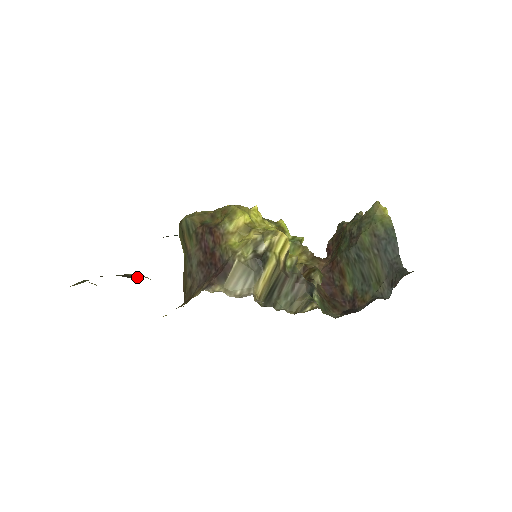
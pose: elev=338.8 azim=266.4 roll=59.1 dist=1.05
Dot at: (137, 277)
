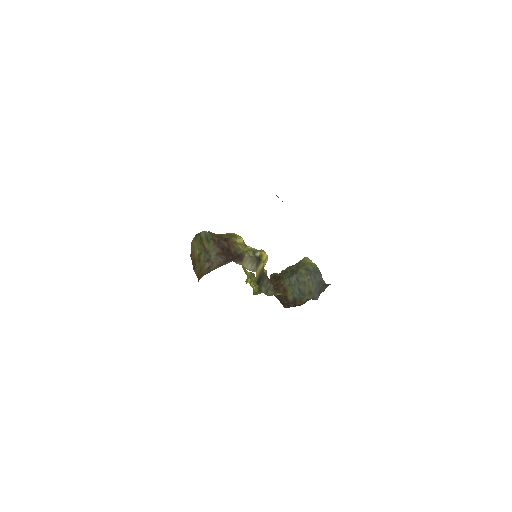
Dot at: occluded
